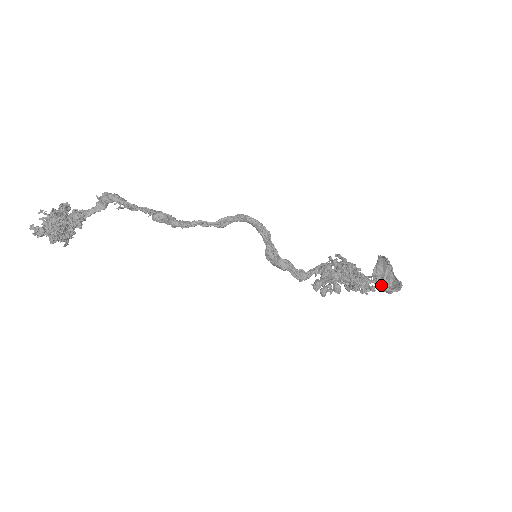
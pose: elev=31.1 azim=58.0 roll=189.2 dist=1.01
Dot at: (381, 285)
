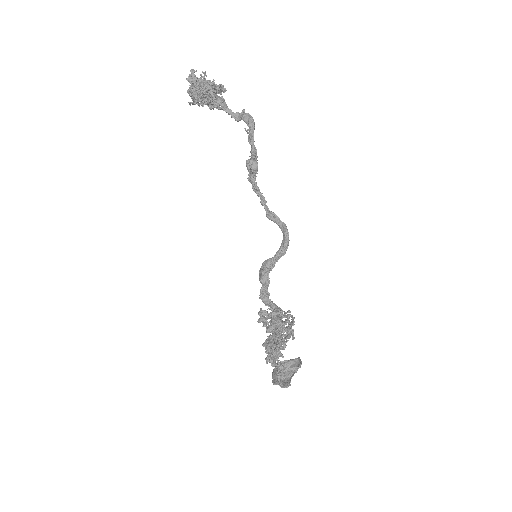
Dot at: (279, 370)
